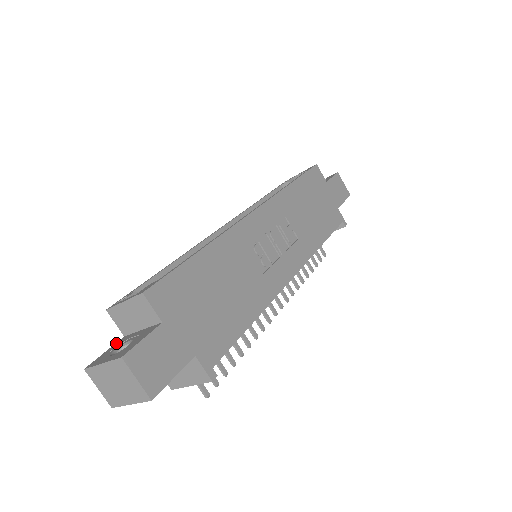
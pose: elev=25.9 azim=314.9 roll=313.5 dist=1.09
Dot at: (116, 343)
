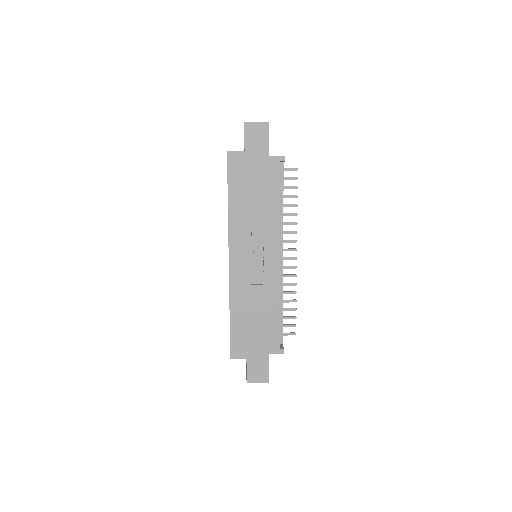
Dot at: occluded
